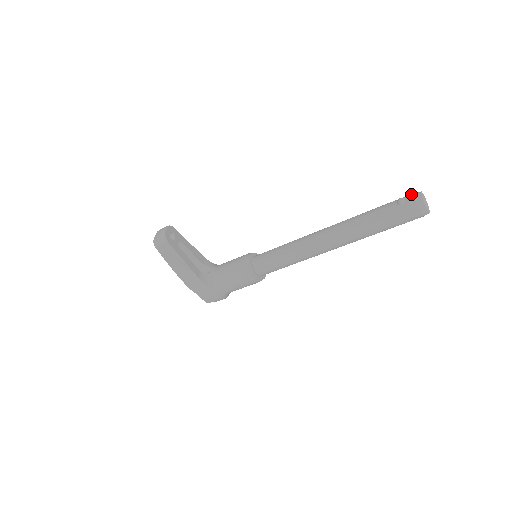
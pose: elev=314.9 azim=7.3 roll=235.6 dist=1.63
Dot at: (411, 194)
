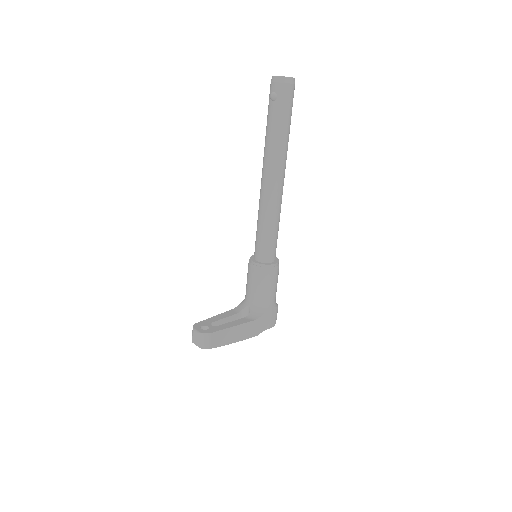
Dot at: (271, 85)
